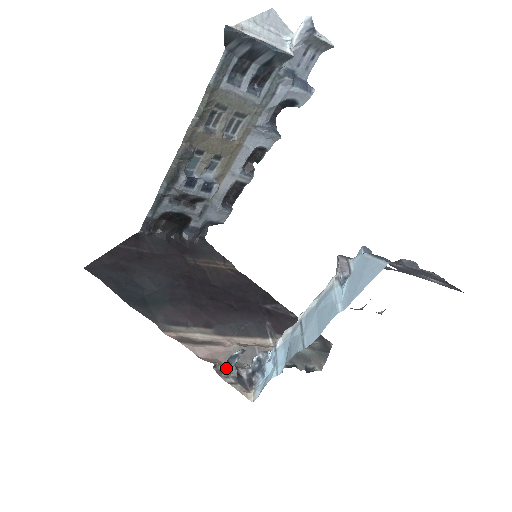
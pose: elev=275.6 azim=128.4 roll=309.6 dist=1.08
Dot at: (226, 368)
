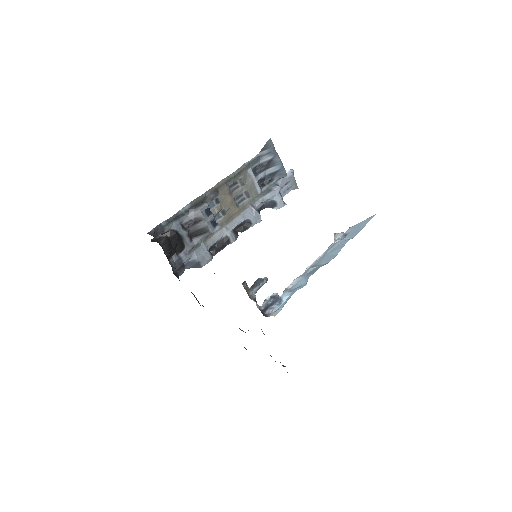
Dot at: (251, 290)
